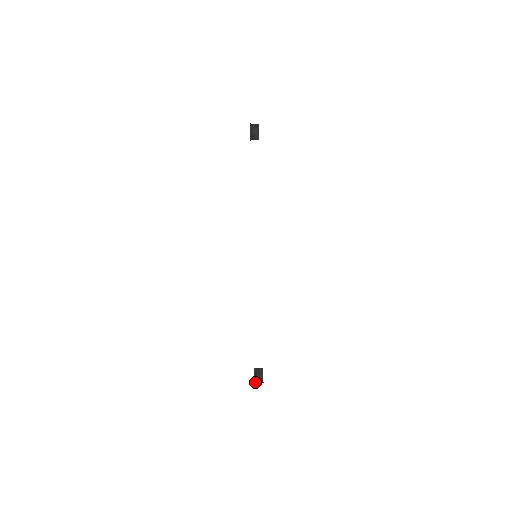
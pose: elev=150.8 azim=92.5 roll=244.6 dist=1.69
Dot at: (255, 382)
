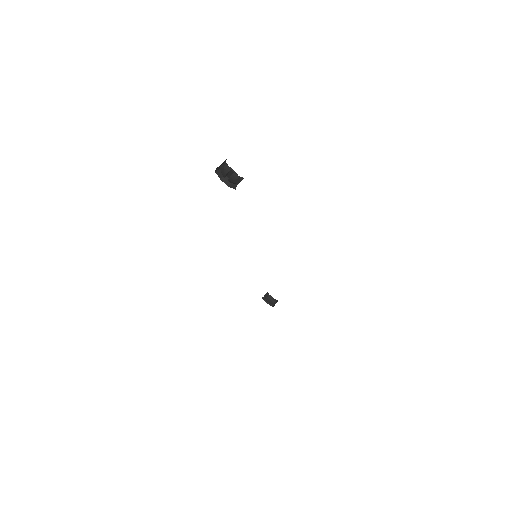
Dot at: (267, 303)
